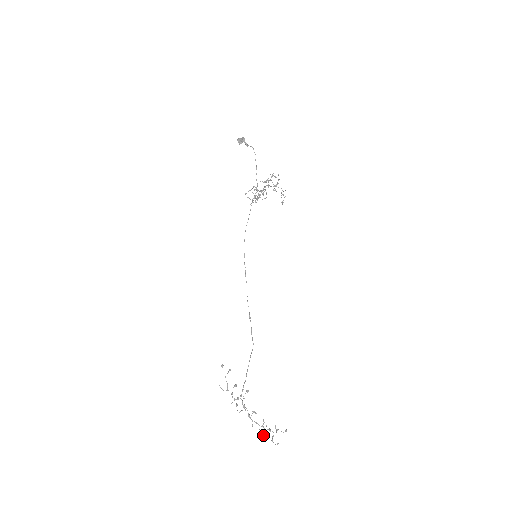
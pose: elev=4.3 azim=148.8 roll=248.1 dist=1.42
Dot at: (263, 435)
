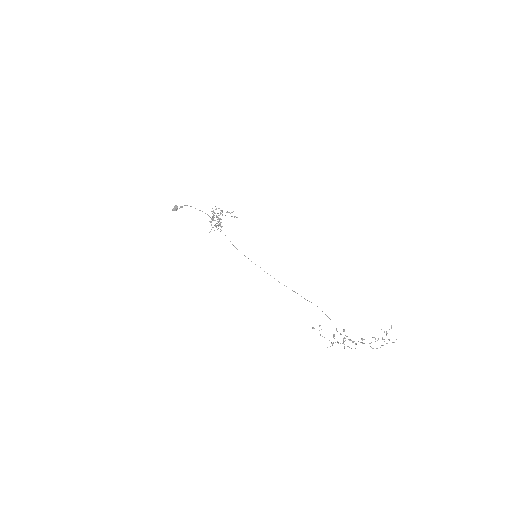
Dot at: occluded
